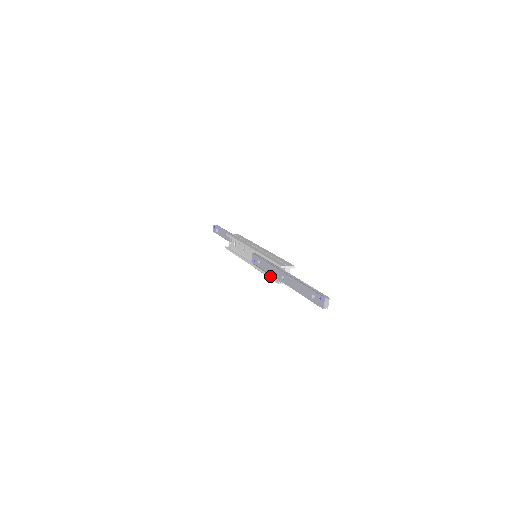
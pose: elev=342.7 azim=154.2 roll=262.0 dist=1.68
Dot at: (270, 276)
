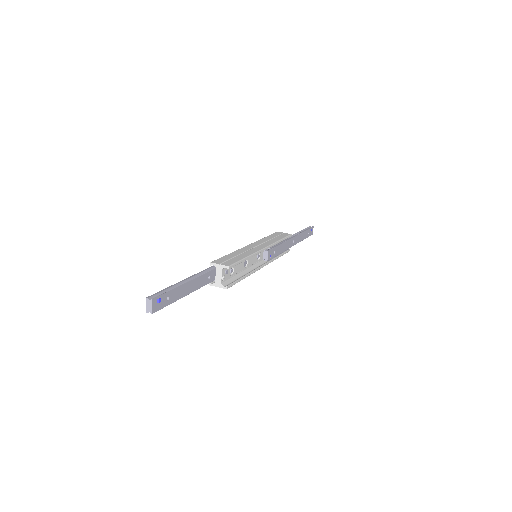
Dot at: occluded
